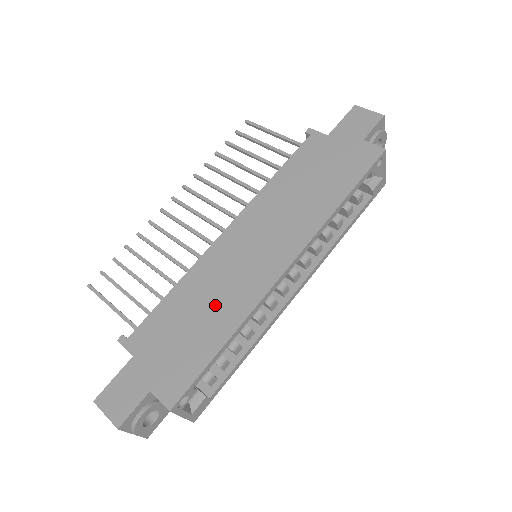
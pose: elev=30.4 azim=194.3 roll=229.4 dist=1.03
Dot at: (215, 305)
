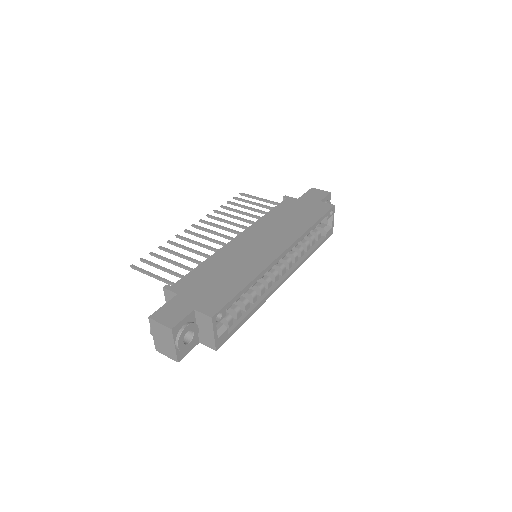
Dot at: (236, 268)
